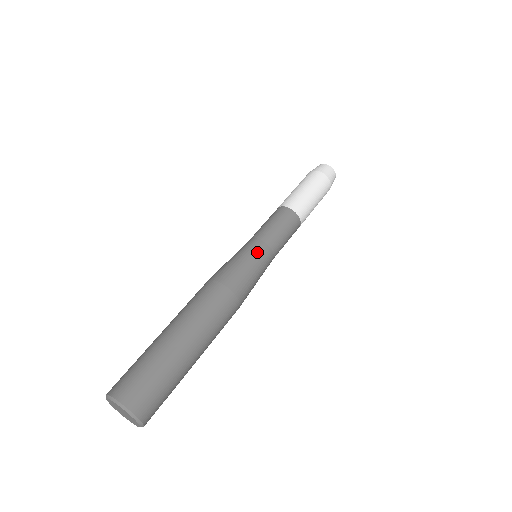
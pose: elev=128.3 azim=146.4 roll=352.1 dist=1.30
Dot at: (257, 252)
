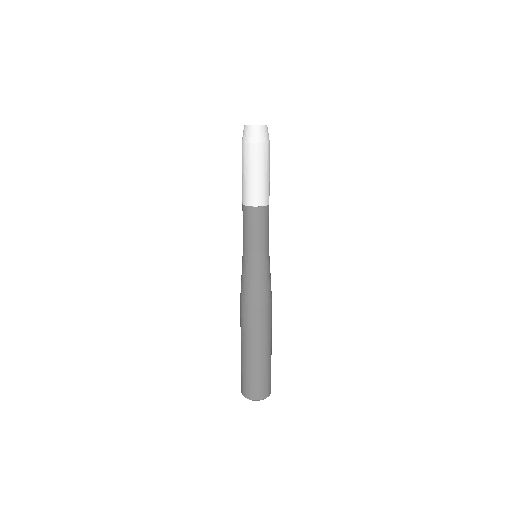
Dot at: (269, 262)
